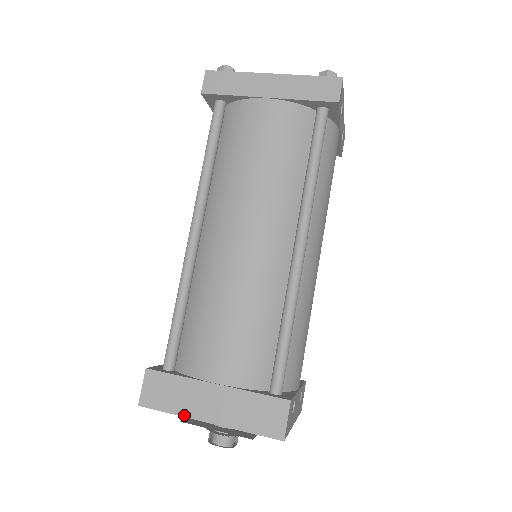
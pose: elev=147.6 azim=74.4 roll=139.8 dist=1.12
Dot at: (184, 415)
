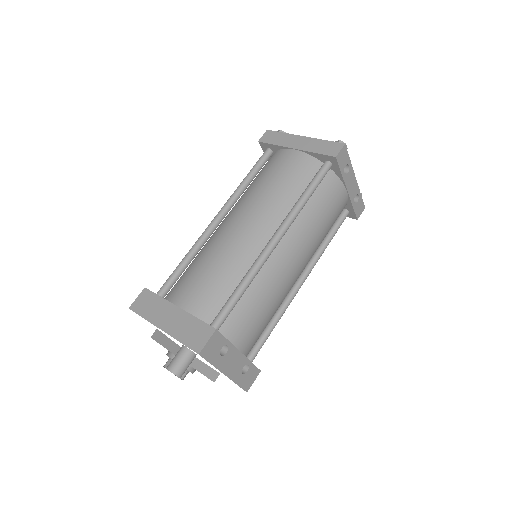
Dot at: (150, 321)
